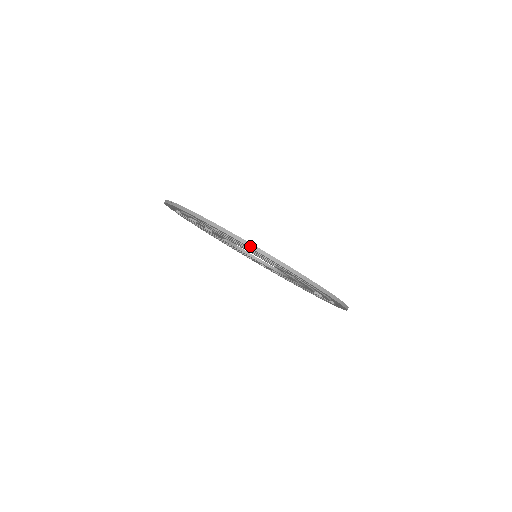
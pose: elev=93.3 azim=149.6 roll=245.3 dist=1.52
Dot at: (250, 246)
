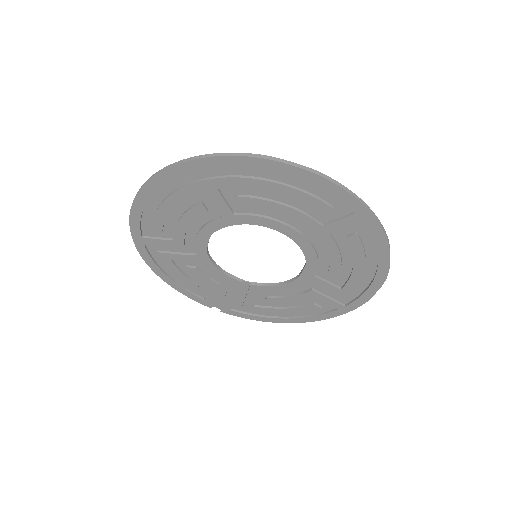
Dot at: (139, 191)
